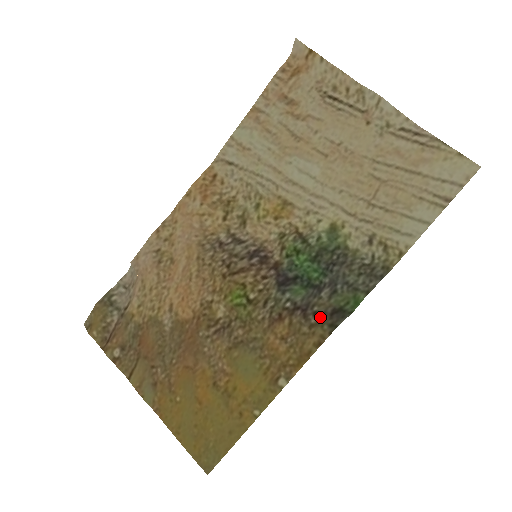
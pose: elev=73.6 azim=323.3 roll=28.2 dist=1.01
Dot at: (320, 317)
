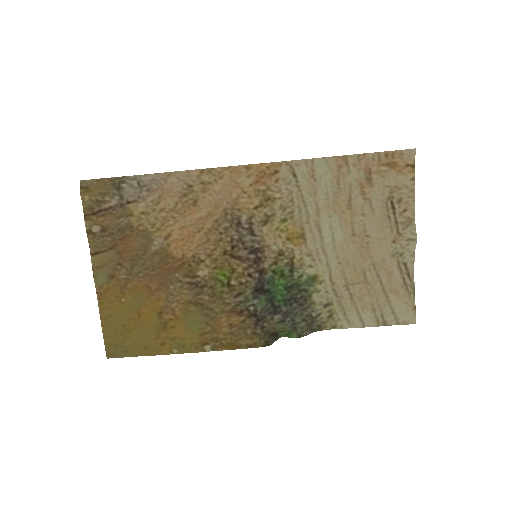
Dot at: (264, 332)
